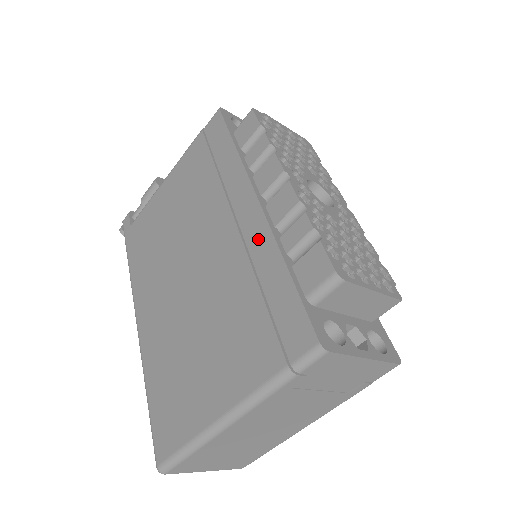
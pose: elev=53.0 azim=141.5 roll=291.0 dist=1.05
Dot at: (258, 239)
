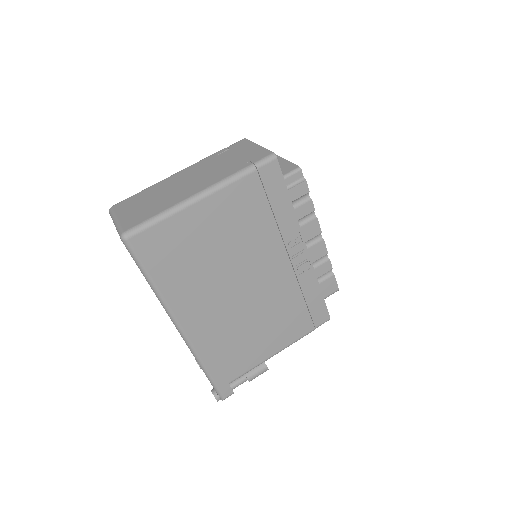
Dot at: occluded
